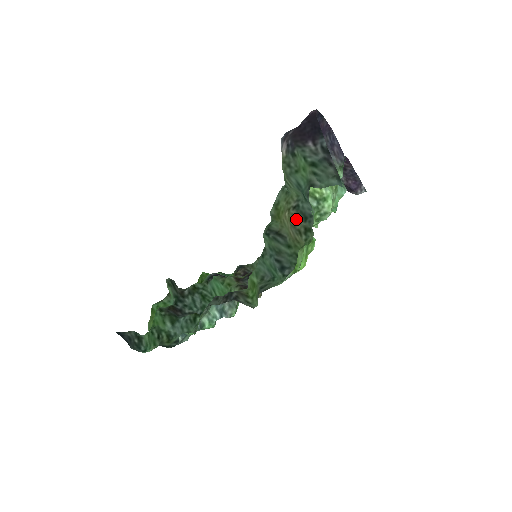
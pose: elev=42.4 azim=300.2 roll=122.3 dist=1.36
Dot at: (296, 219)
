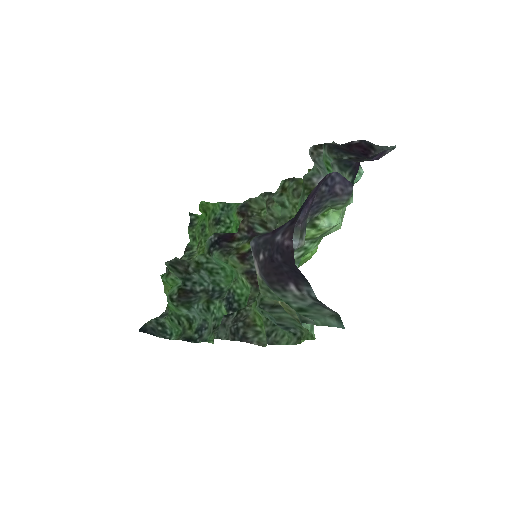
Dot at: (292, 311)
